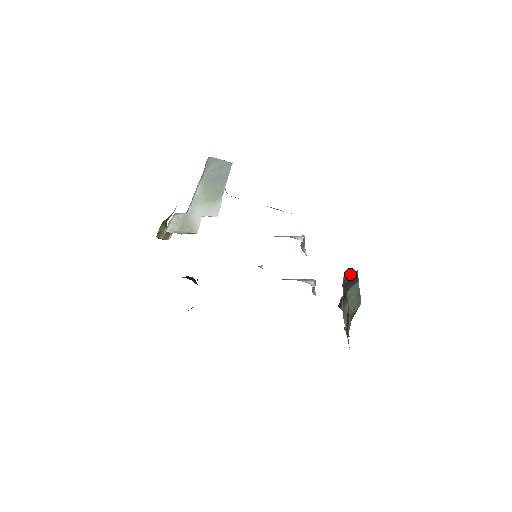
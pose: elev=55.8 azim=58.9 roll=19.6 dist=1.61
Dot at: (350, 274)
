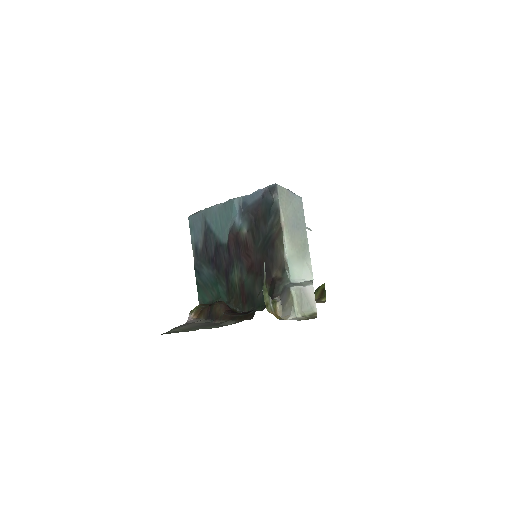
Dot at: occluded
